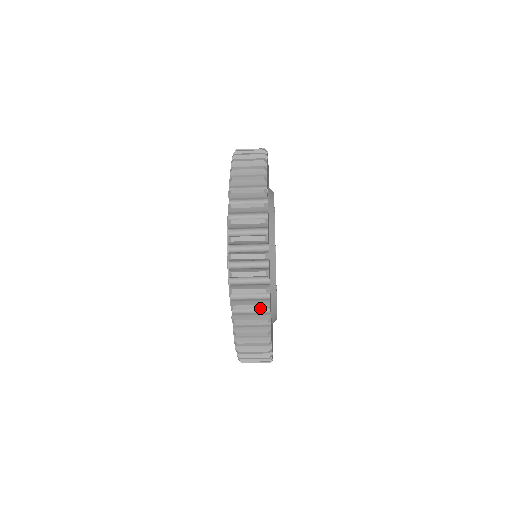
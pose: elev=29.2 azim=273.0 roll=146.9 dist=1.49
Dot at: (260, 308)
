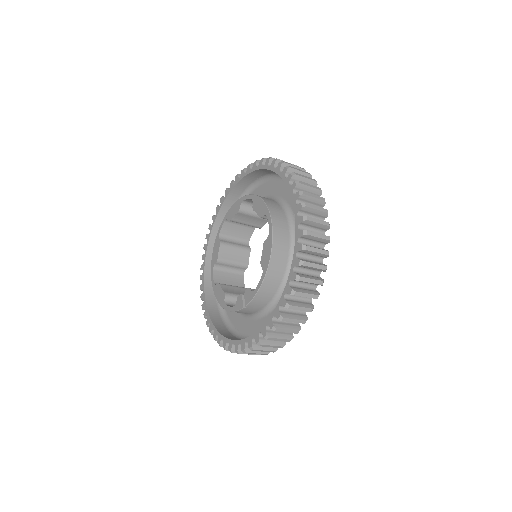
Dot at: (325, 238)
